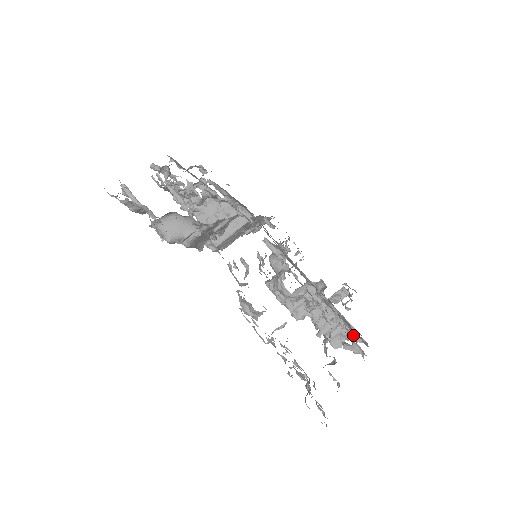
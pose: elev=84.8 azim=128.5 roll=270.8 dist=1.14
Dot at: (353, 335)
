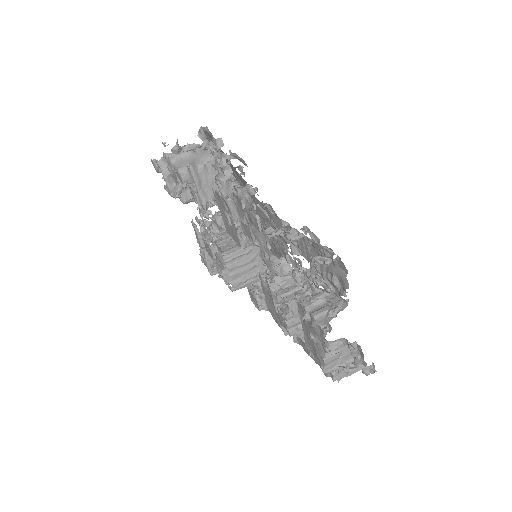
Dot at: (341, 309)
